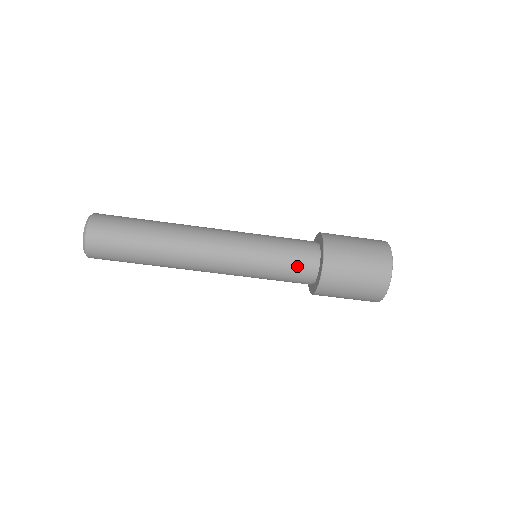
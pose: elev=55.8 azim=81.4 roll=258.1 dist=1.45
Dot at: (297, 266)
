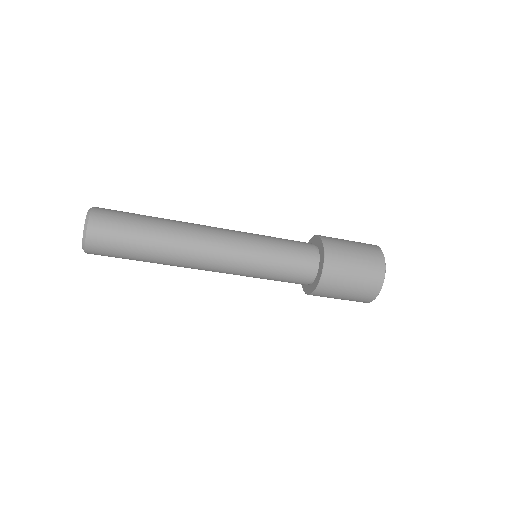
Dot at: (299, 264)
